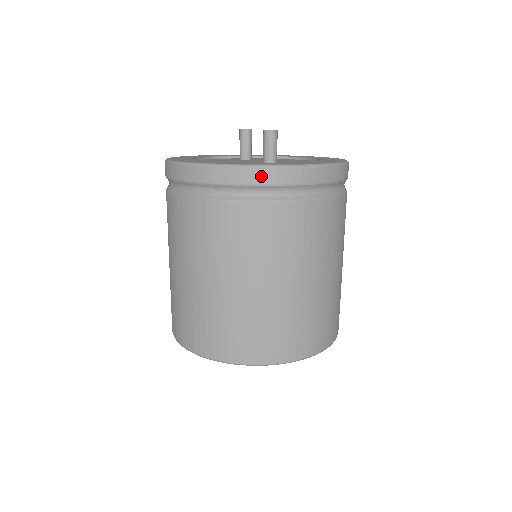
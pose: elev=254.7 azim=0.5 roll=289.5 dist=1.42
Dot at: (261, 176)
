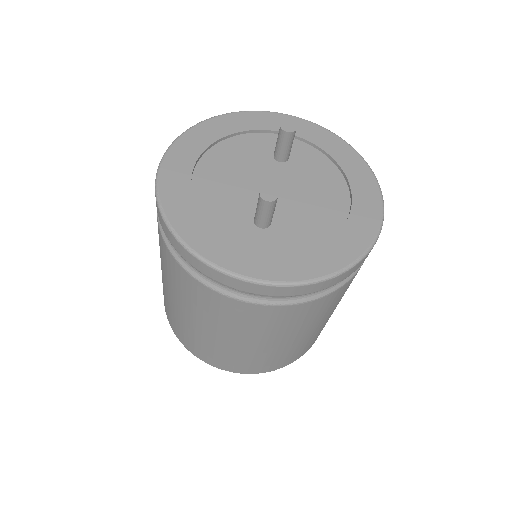
Dot at: (208, 271)
